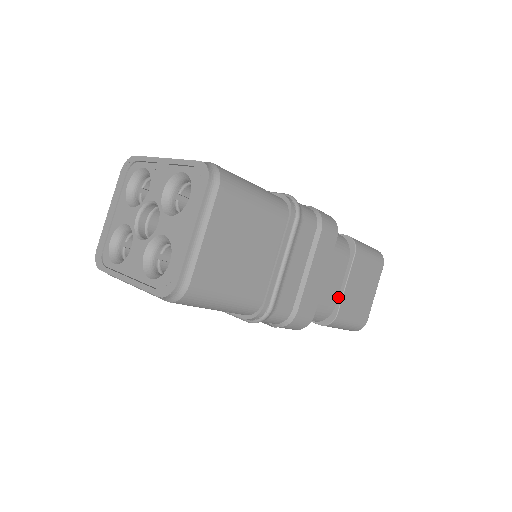
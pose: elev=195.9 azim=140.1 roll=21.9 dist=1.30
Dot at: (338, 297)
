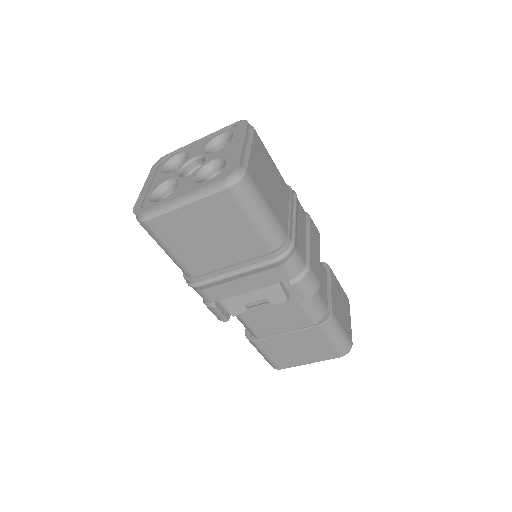
Dot at: (327, 299)
